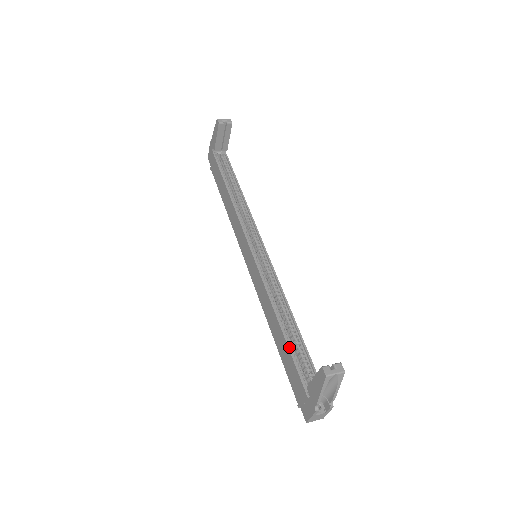
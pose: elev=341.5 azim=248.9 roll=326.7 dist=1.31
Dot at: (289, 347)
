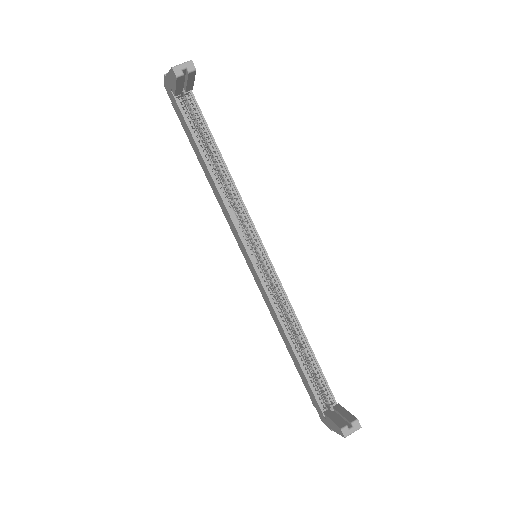
Dot at: (304, 371)
